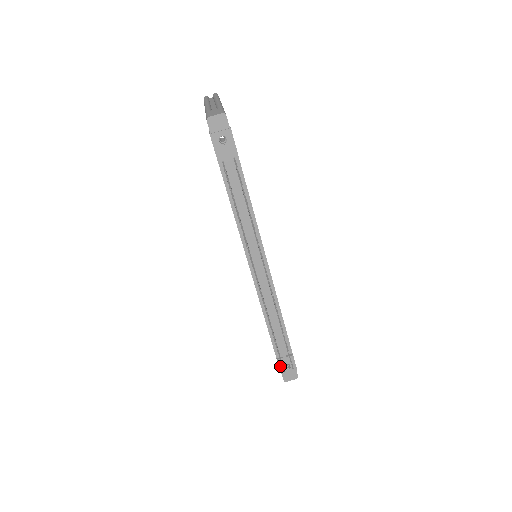
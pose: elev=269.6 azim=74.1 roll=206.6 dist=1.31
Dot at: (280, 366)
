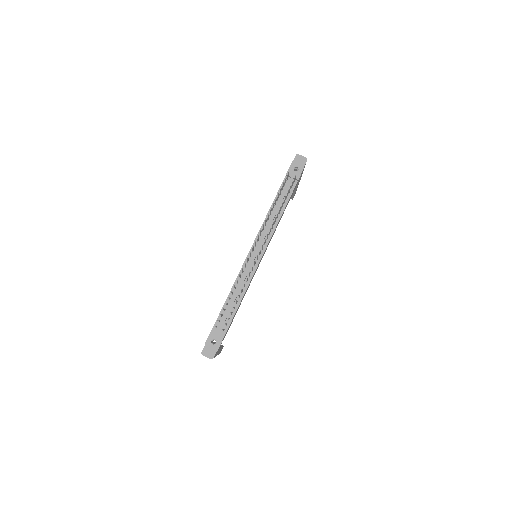
Dot at: (209, 337)
